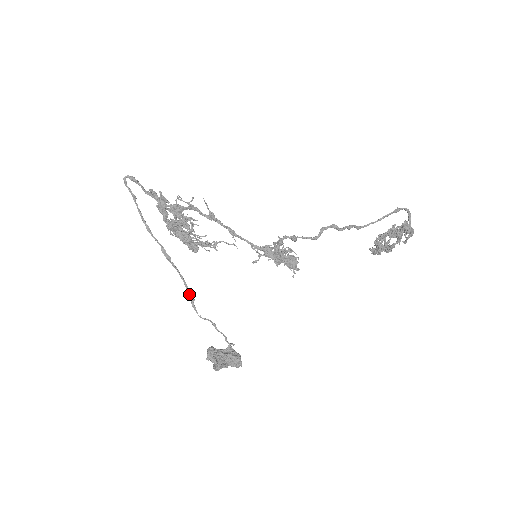
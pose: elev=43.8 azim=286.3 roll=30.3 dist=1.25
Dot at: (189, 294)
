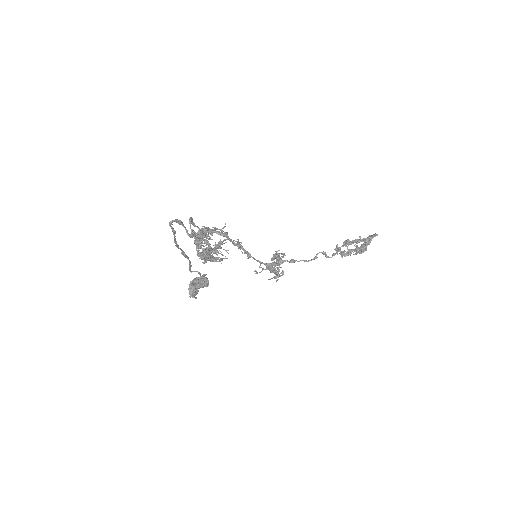
Dot at: (190, 265)
